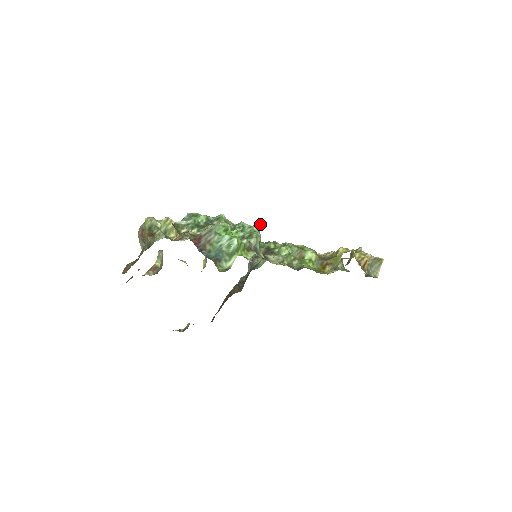
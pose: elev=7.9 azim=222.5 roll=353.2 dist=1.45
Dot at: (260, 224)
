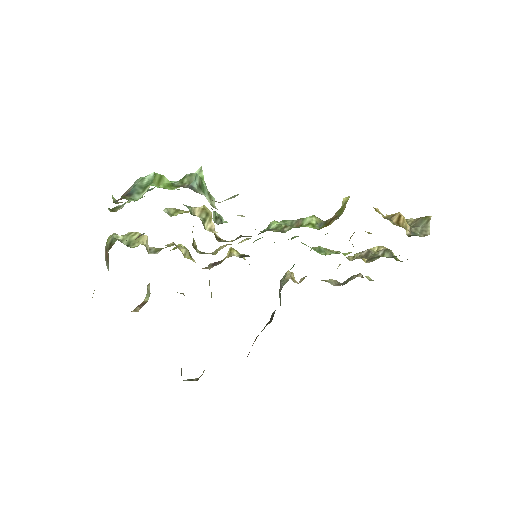
Dot at: (202, 171)
